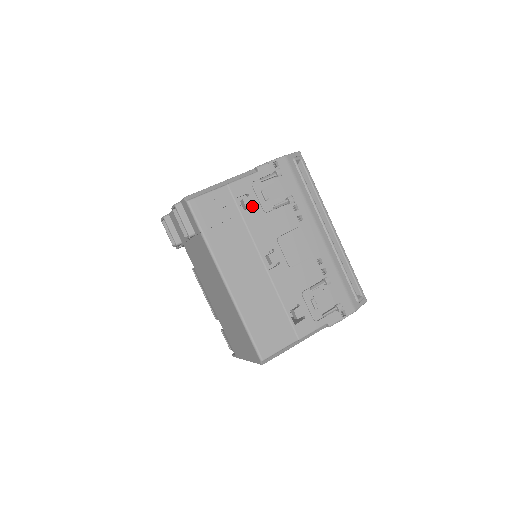
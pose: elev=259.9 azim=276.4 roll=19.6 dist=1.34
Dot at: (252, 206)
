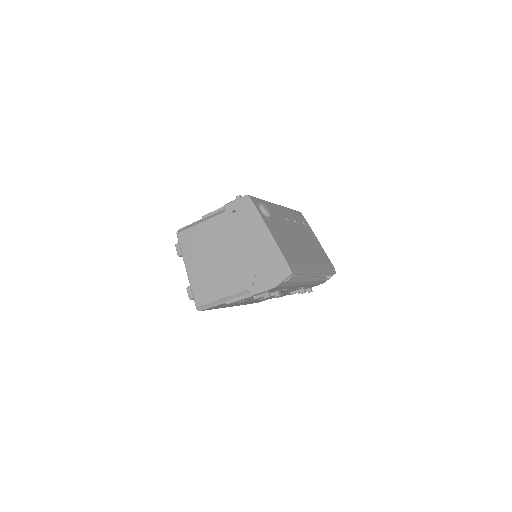
Dot at: occluded
